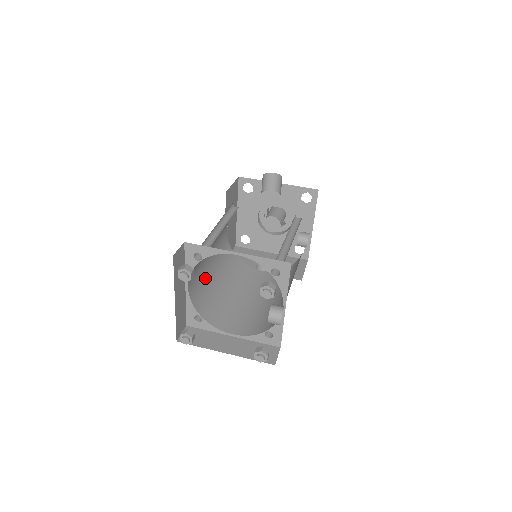
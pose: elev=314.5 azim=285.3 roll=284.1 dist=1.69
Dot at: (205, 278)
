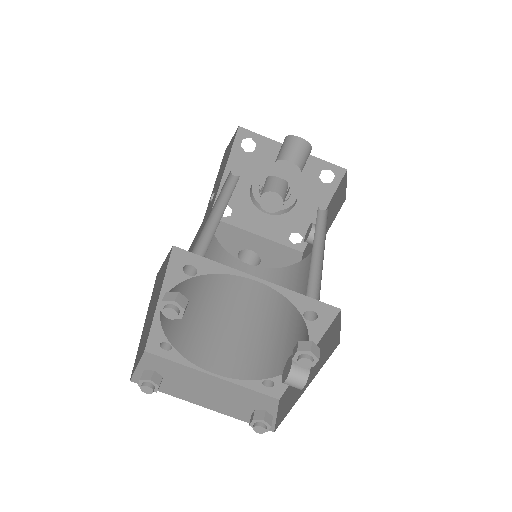
Dot at: occluded
